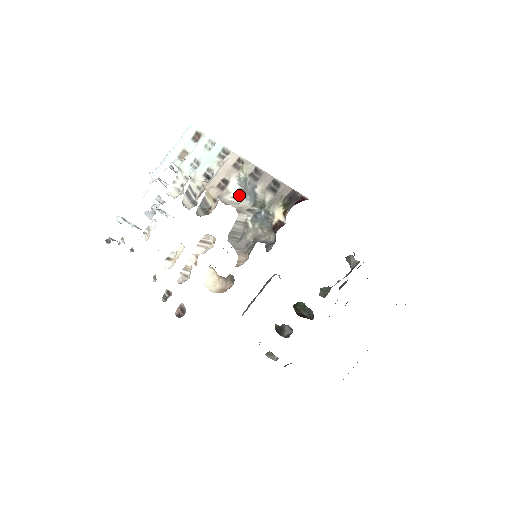
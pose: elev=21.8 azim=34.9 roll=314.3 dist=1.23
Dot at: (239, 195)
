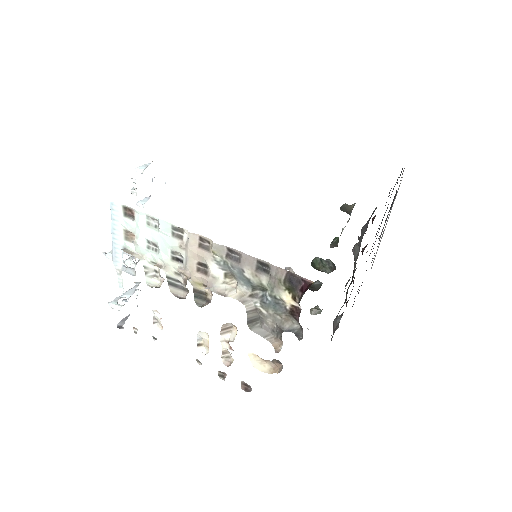
Dot at: (229, 279)
